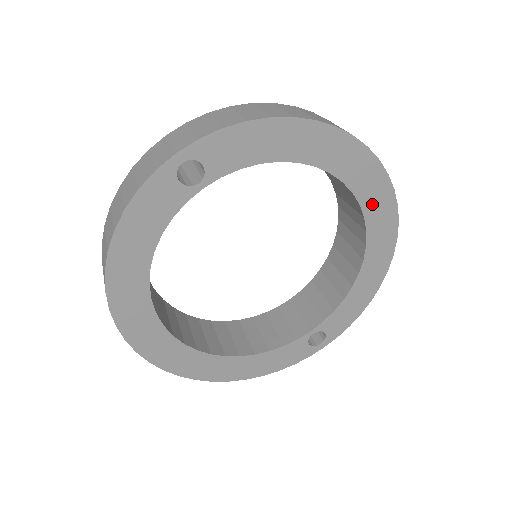
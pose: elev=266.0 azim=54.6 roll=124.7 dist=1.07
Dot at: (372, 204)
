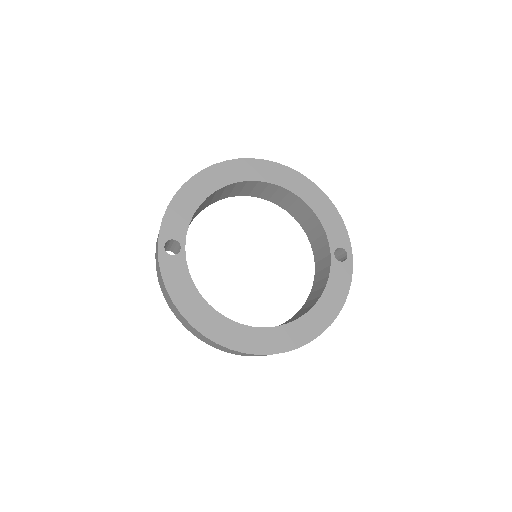
Dot at: (264, 175)
